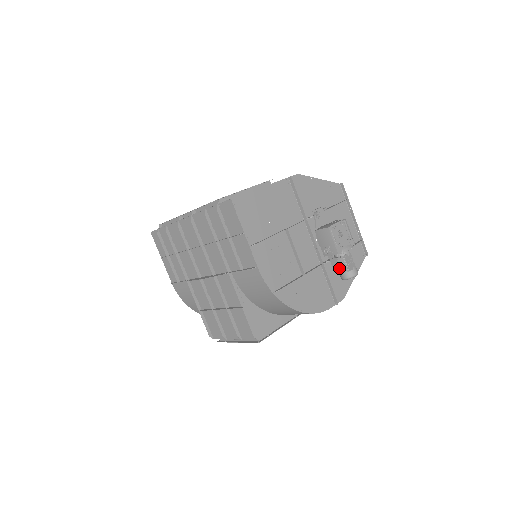
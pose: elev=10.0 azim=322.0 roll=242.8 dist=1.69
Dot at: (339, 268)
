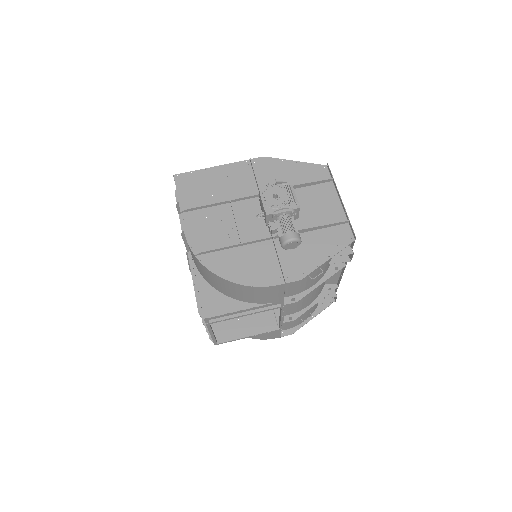
Dot at: (278, 235)
